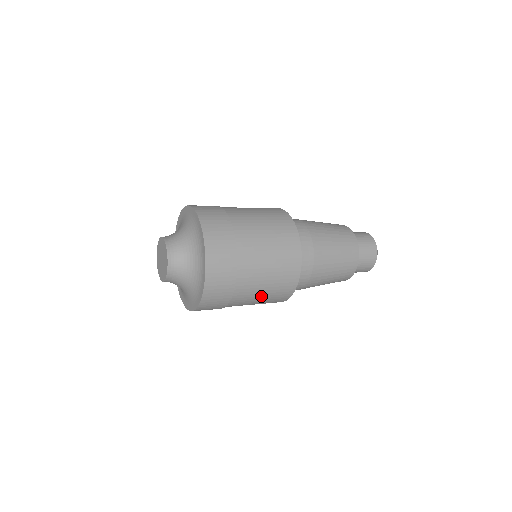
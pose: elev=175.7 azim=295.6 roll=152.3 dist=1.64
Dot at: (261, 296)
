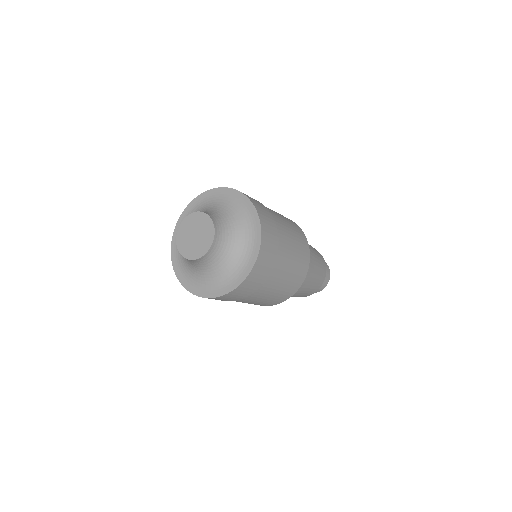
Dot at: (290, 269)
